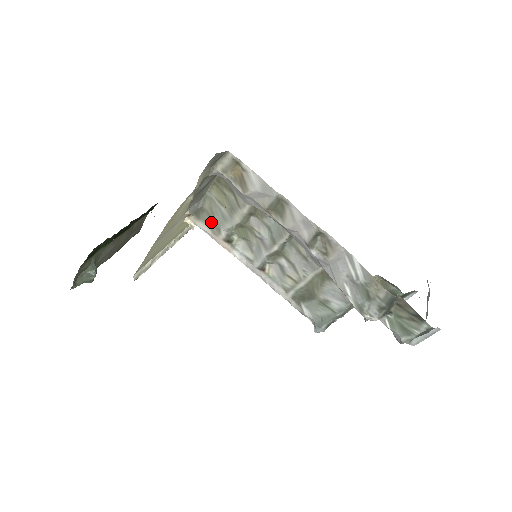
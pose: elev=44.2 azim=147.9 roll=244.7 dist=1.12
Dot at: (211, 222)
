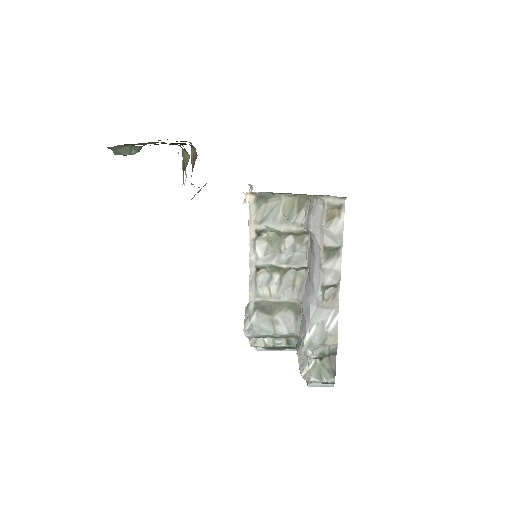
Dot at: (262, 212)
